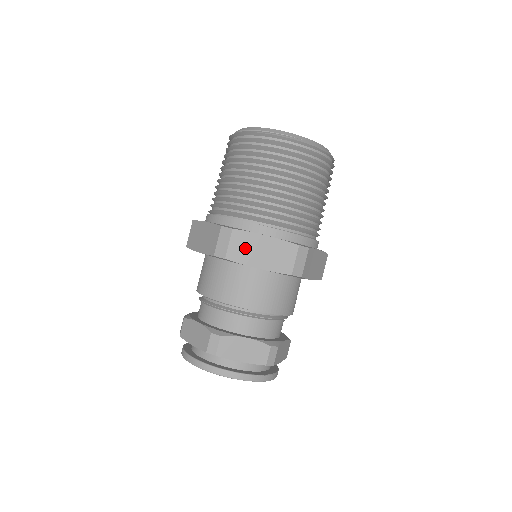
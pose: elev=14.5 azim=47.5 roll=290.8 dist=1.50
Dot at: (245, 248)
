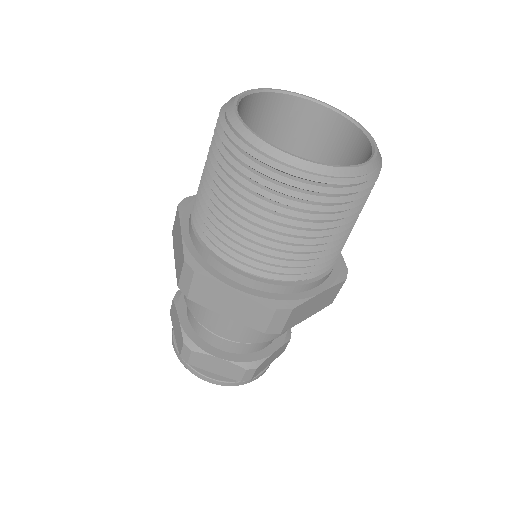
Dot at: (300, 314)
